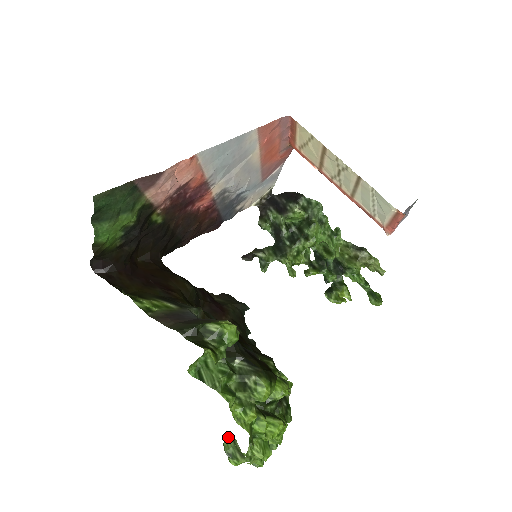
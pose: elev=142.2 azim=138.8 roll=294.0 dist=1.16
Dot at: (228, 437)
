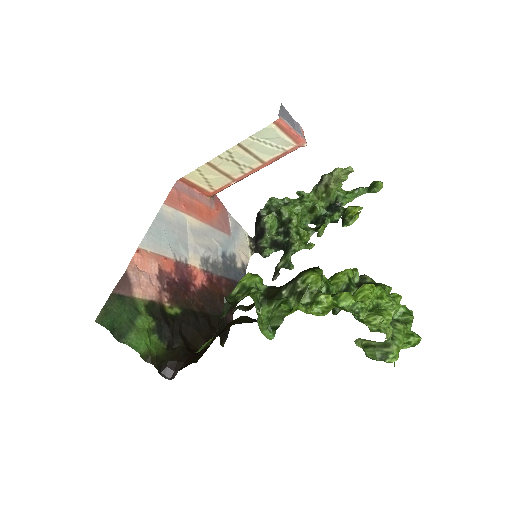
Dot at: (367, 351)
